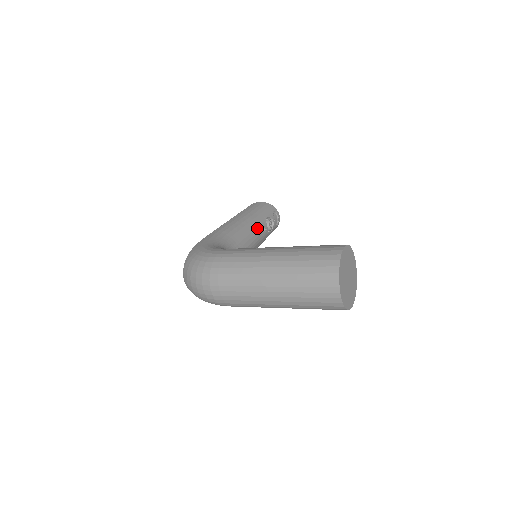
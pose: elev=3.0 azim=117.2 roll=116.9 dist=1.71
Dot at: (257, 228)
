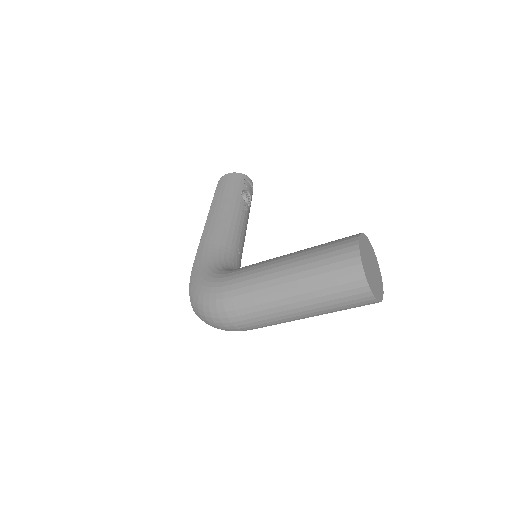
Dot at: (238, 213)
